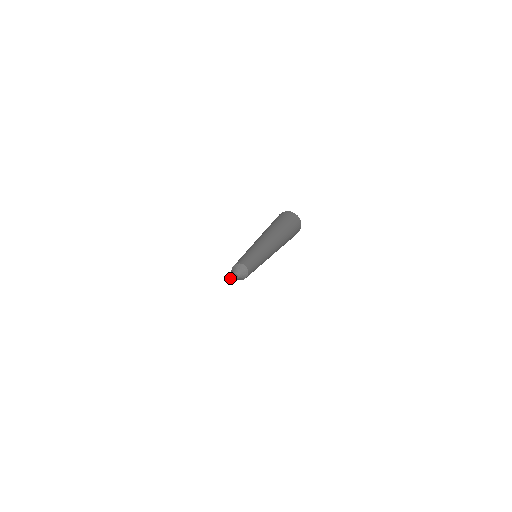
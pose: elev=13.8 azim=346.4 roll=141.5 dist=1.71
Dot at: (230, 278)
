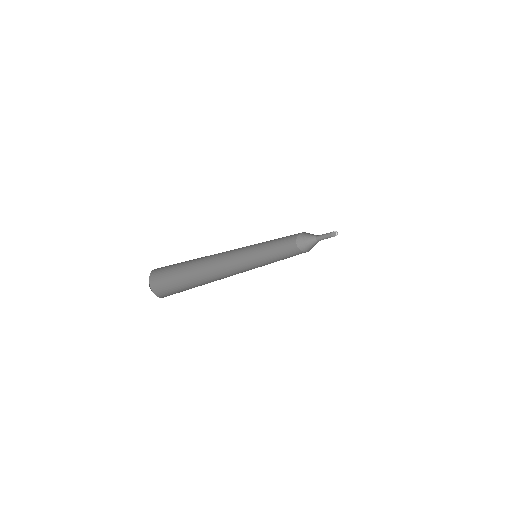
Dot at: (329, 233)
